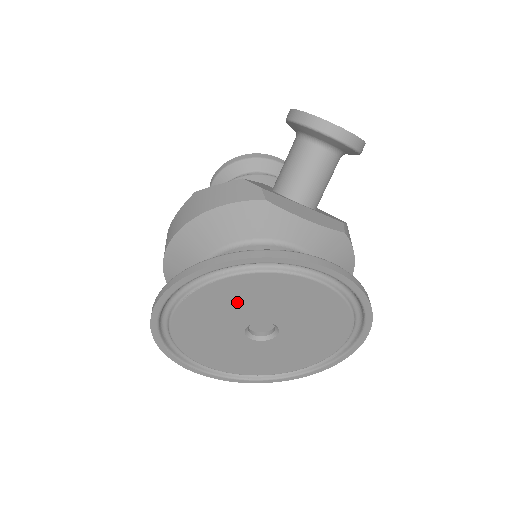
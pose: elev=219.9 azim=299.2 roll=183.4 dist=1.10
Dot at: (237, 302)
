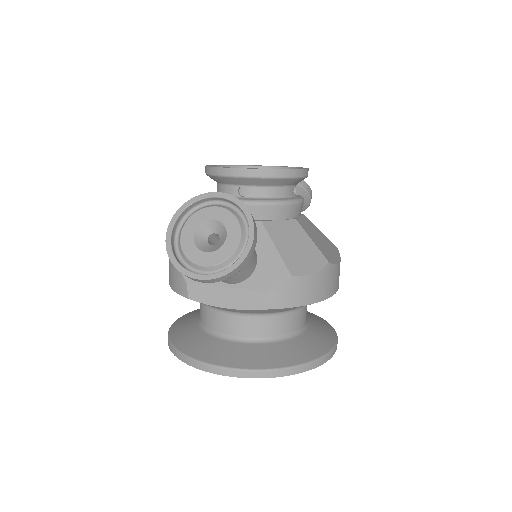
Dot at: occluded
